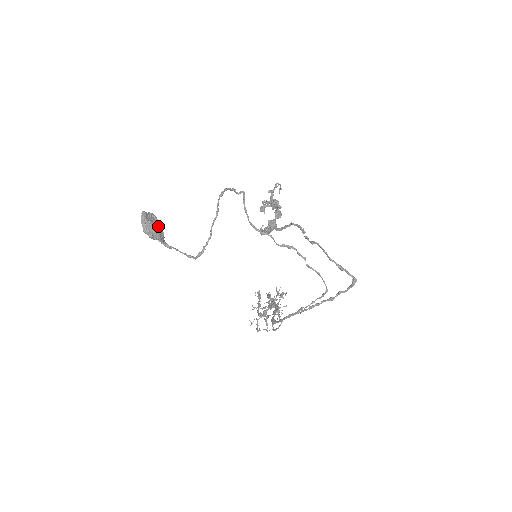
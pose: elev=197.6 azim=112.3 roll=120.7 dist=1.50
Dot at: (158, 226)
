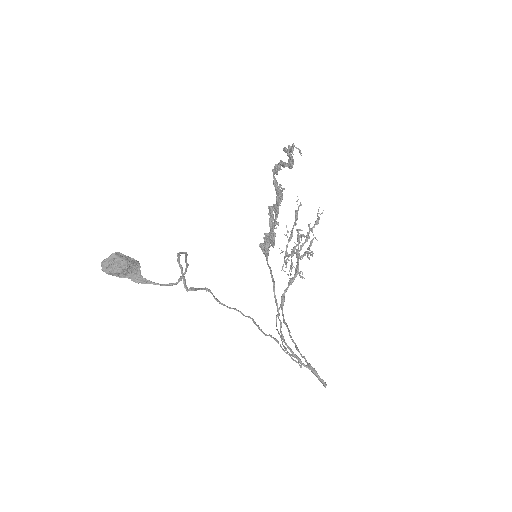
Dot at: (124, 268)
